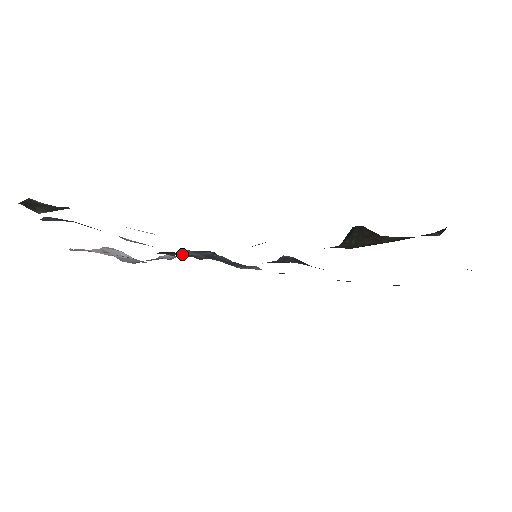
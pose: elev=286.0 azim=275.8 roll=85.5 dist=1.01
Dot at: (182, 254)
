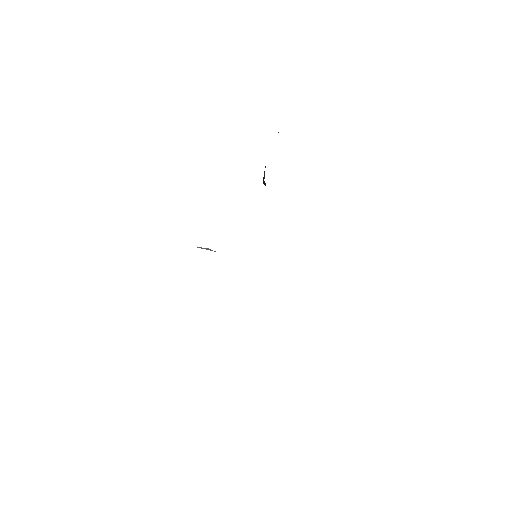
Dot at: occluded
